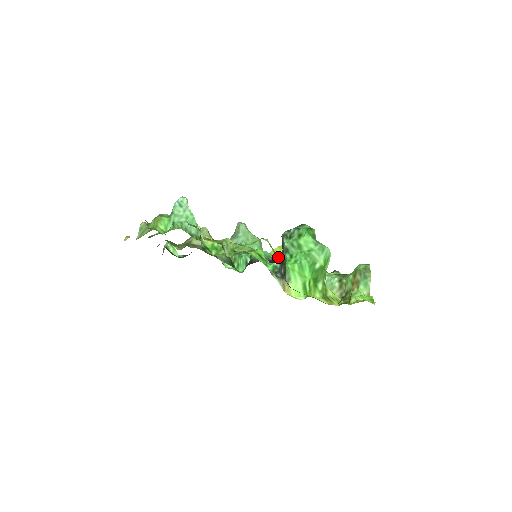
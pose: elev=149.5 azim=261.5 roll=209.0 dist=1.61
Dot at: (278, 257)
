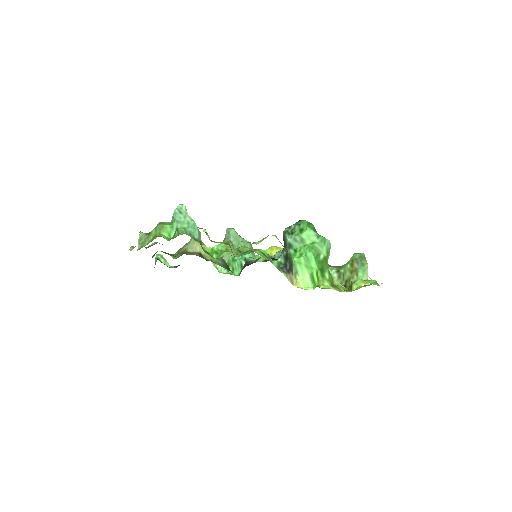
Dot at: occluded
